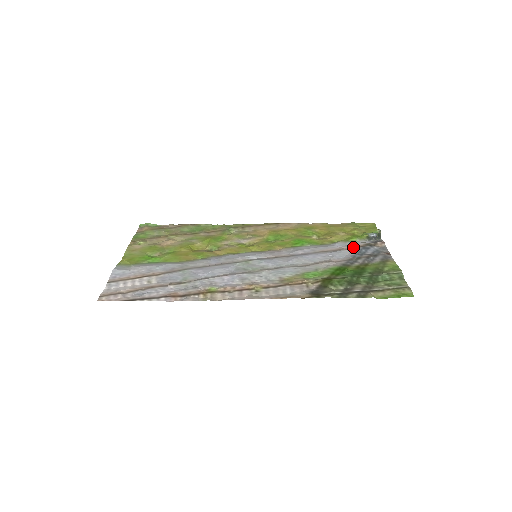
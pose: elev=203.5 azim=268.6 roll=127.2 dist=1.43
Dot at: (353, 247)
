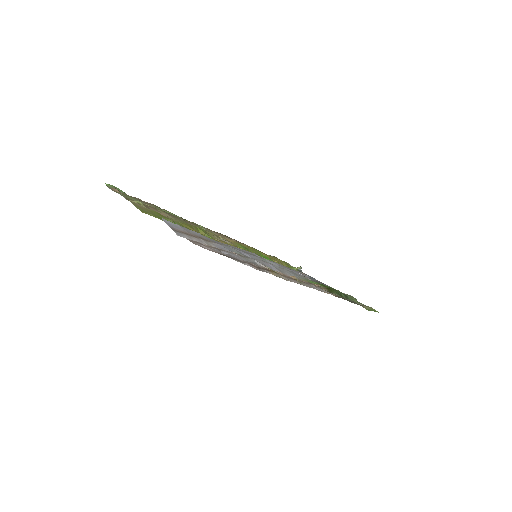
Dot at: (302, 273)
